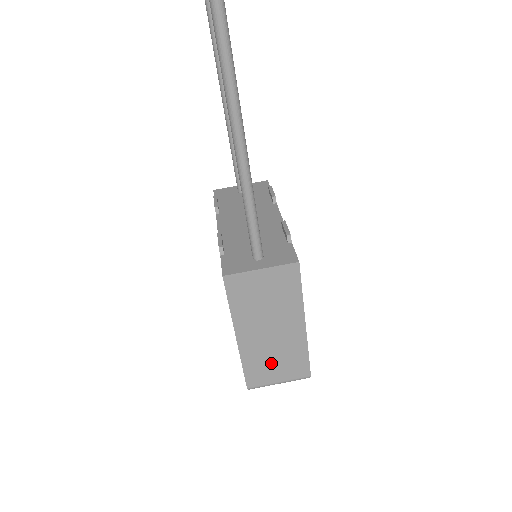
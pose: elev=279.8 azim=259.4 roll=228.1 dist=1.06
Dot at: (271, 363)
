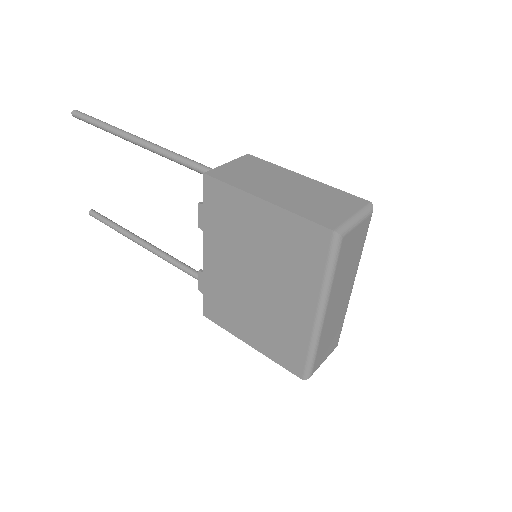
Dot at: (321, 205)
